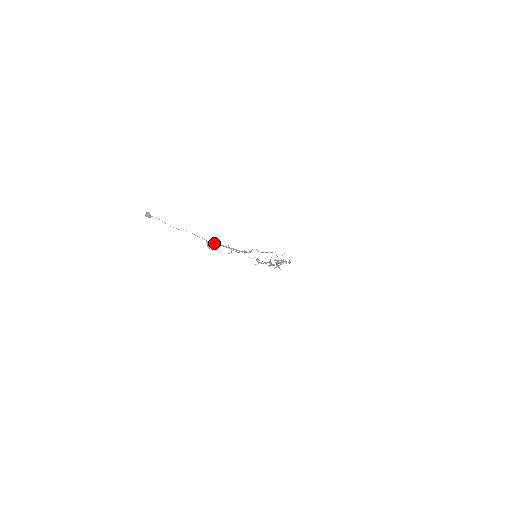
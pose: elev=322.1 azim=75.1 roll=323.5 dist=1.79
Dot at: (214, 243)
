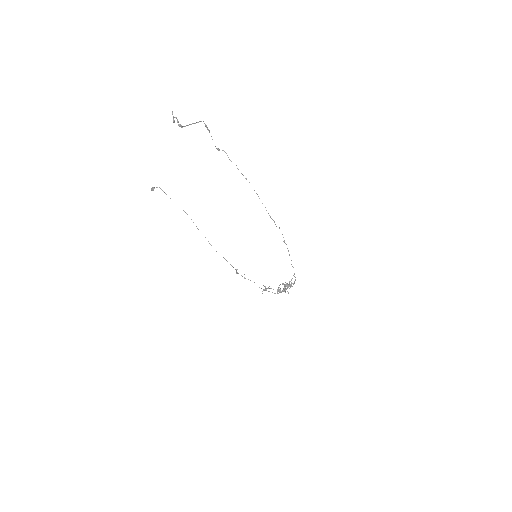
Dot at: (182, 127)
